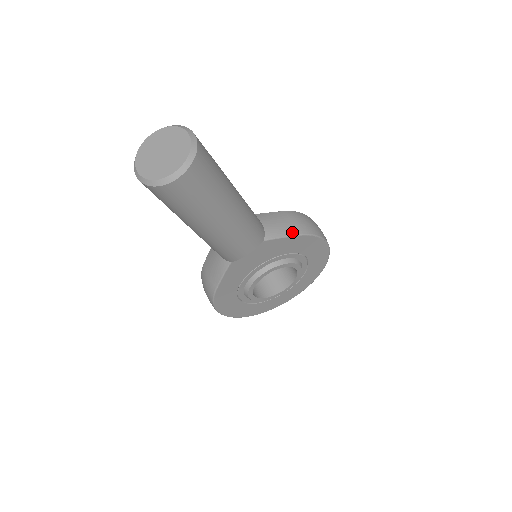
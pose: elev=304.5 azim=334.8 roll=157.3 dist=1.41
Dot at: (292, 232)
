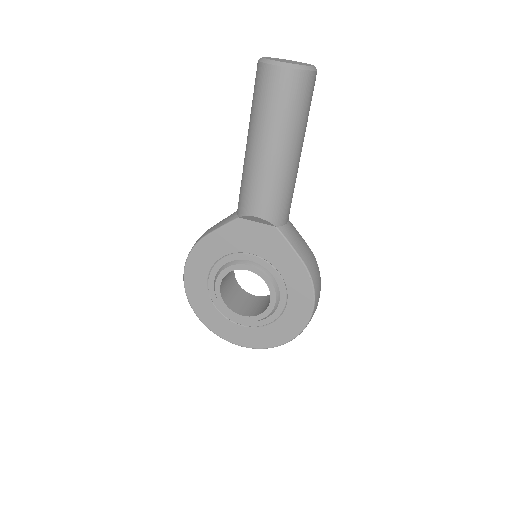
Dot at: (300, 253)
